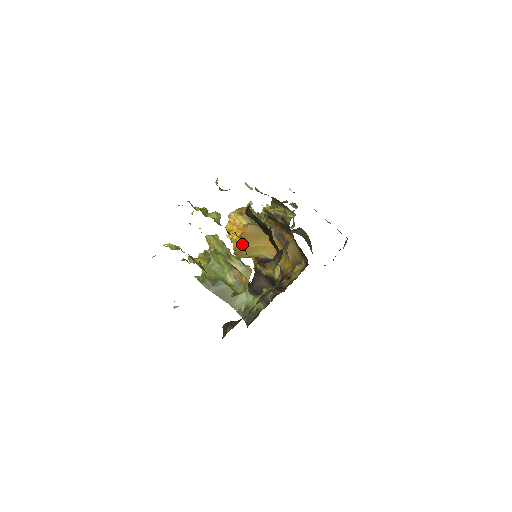
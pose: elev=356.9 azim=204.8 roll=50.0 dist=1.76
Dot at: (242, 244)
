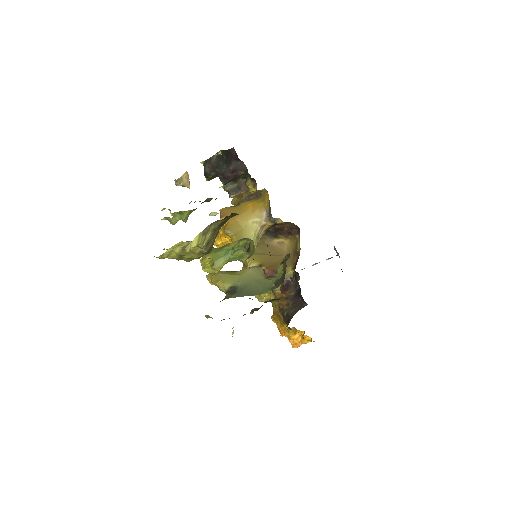
Dot at: occluded
